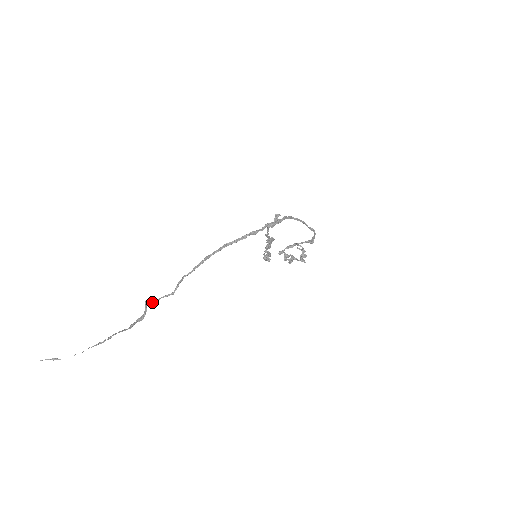
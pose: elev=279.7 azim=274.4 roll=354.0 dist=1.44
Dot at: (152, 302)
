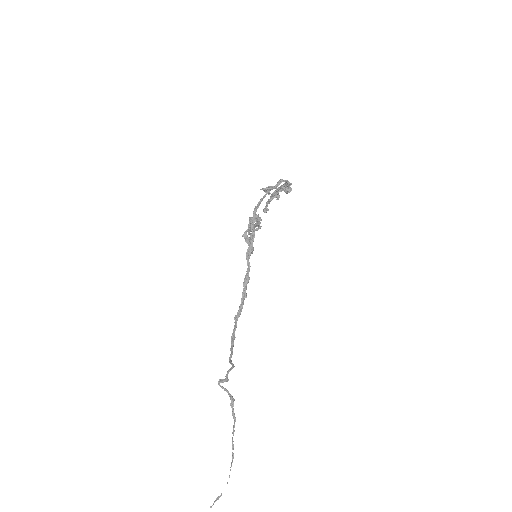
Dot at: occluded
